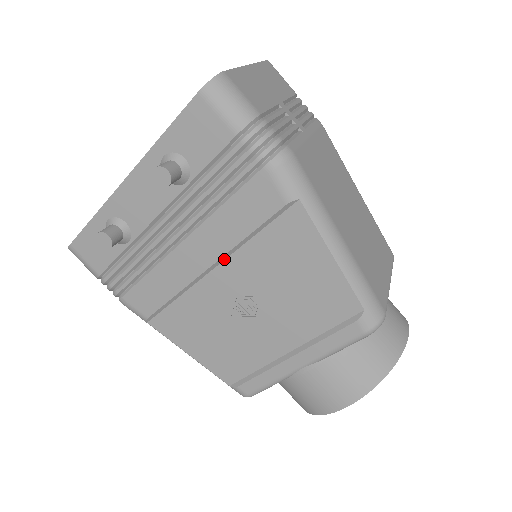
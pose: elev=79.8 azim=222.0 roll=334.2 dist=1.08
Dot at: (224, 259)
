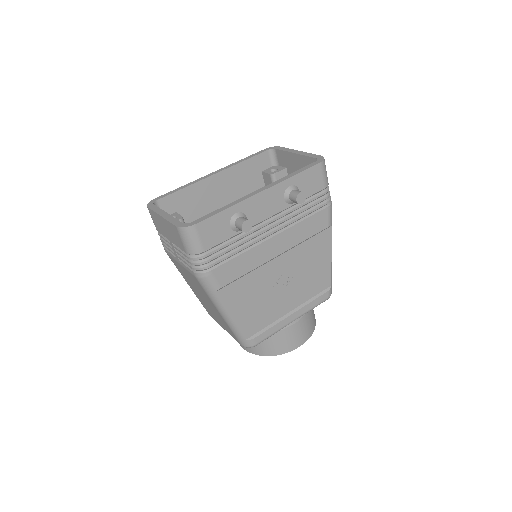
Dot at: (287, 251)
